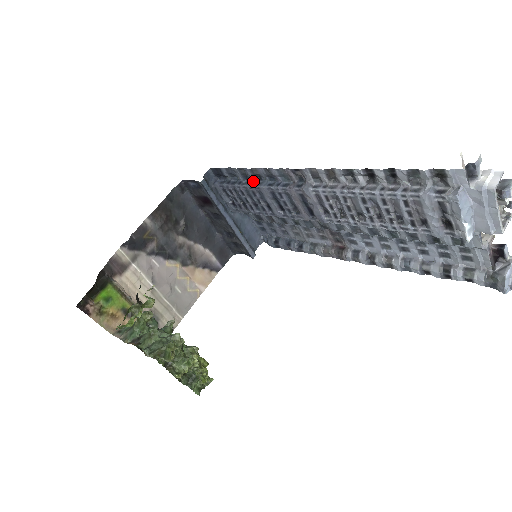
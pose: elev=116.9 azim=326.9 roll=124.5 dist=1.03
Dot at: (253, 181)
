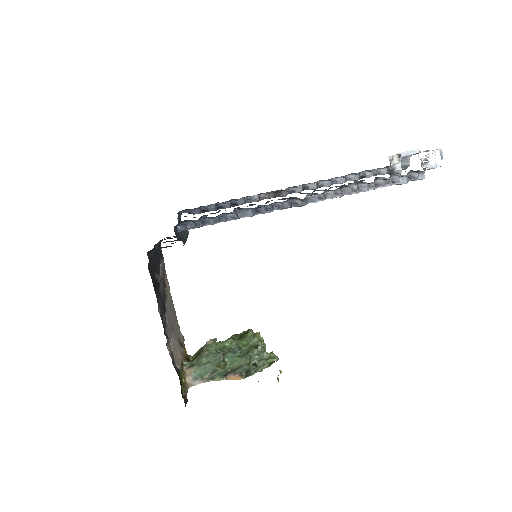
Dot at: (232, 214)
